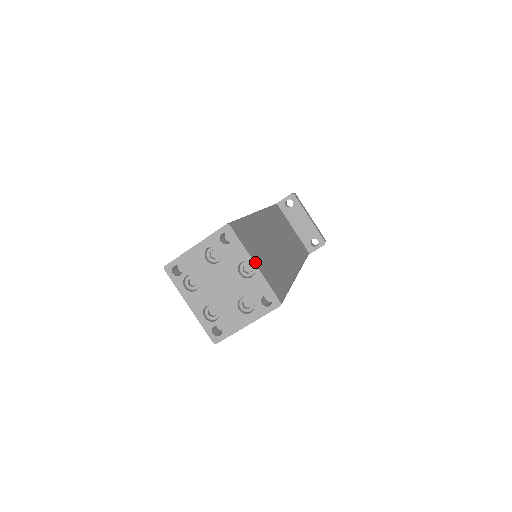
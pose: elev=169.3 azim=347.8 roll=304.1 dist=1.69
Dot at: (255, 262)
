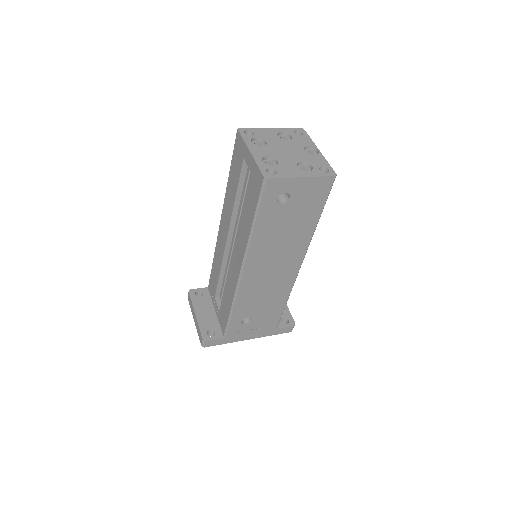
Dot at: (318, 152)
